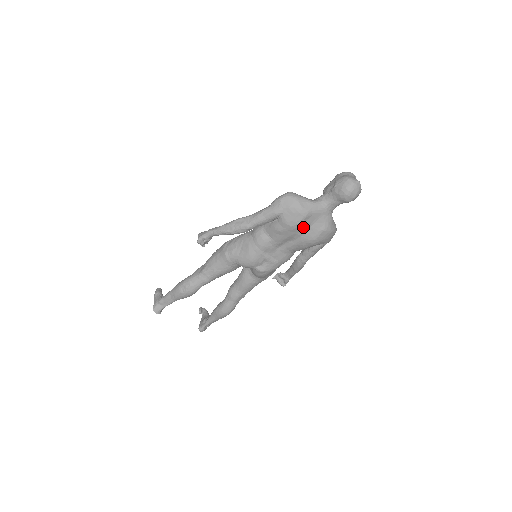
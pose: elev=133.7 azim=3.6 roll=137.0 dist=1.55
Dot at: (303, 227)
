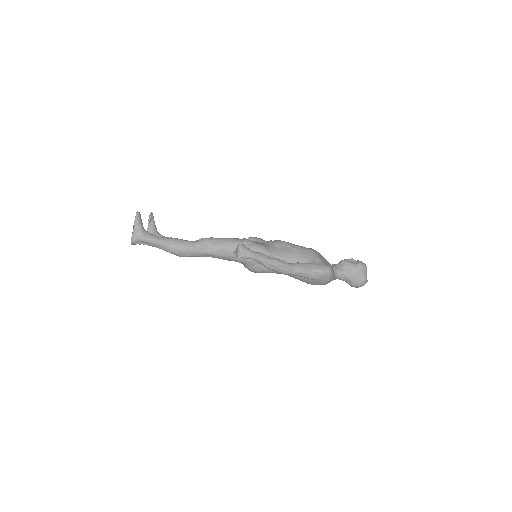
Dot at: occluded
